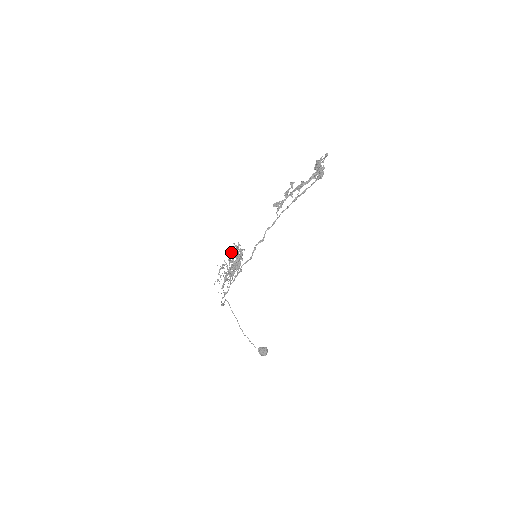
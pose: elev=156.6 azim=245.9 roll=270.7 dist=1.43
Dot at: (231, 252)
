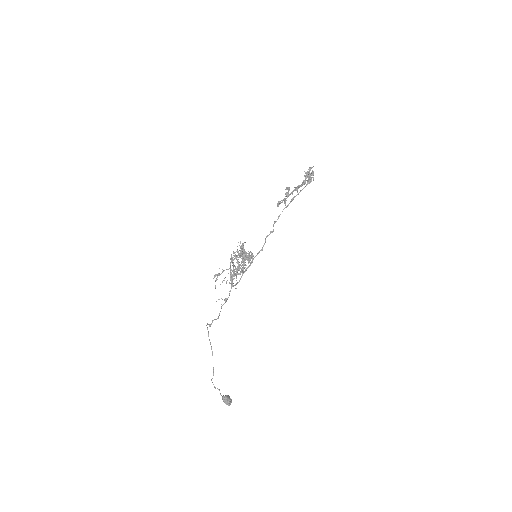
Dot at: (231, 255)
